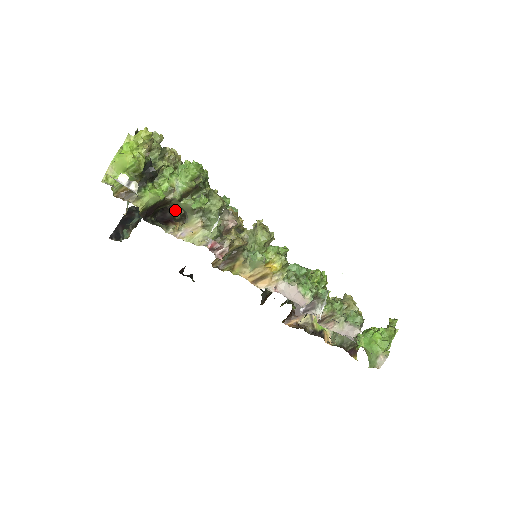
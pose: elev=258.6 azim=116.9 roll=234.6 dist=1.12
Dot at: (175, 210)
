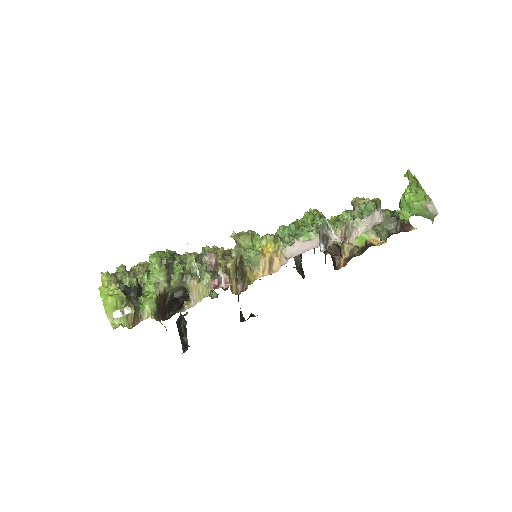
Dot at: (187, 292)
